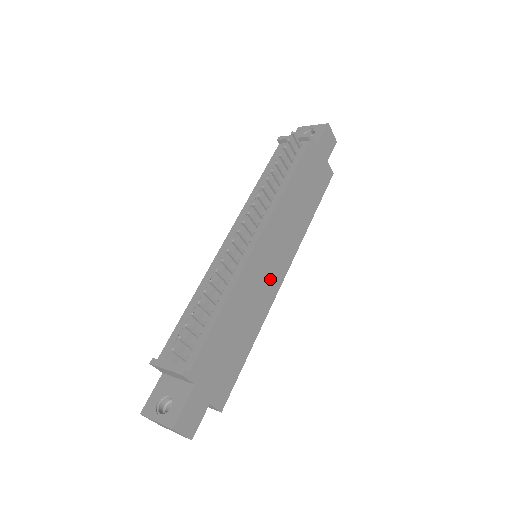
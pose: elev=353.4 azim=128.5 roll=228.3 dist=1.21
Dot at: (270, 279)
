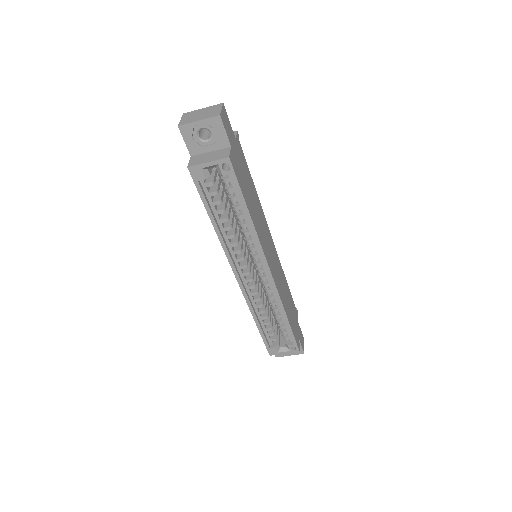
Dot at: (267, 250)
